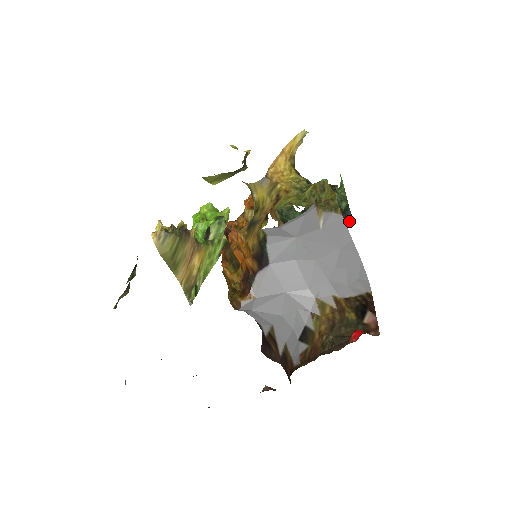
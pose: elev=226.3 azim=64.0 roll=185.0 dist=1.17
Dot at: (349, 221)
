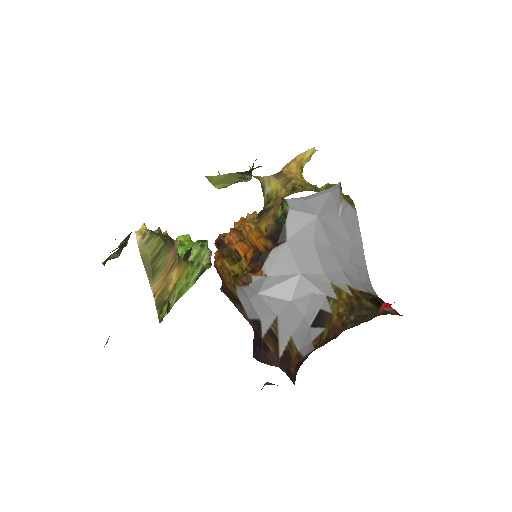
Dot at: occluded
